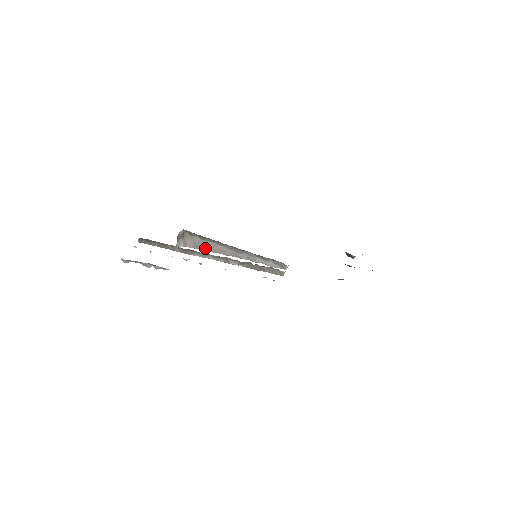
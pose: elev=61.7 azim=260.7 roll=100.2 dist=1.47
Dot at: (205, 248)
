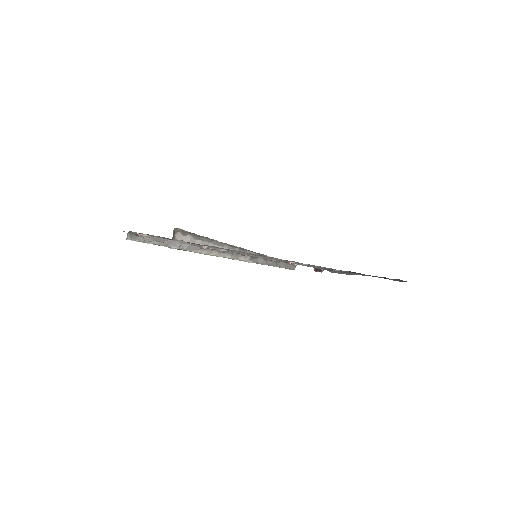
Dot at: occluded
